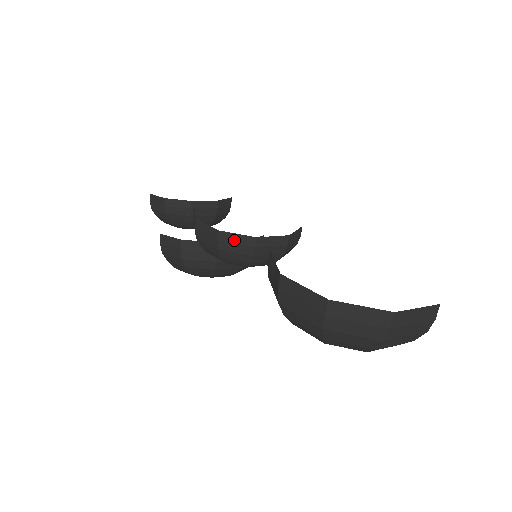
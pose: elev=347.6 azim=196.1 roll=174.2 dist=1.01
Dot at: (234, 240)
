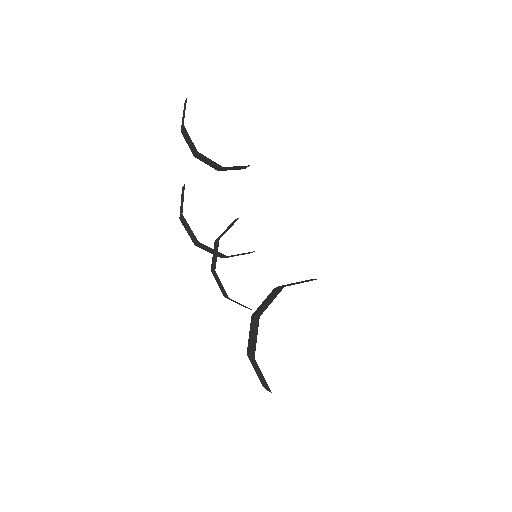
Dot at: (238, 303)
